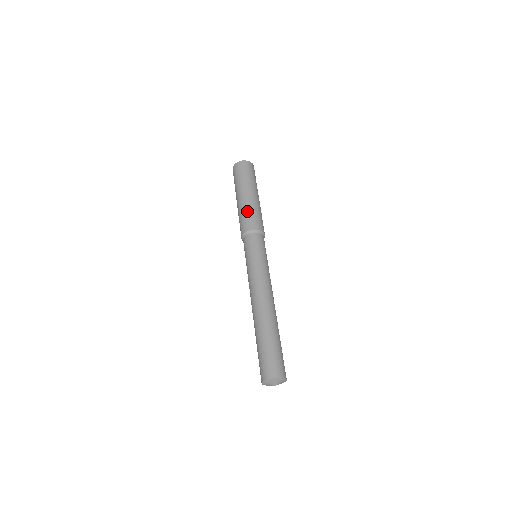
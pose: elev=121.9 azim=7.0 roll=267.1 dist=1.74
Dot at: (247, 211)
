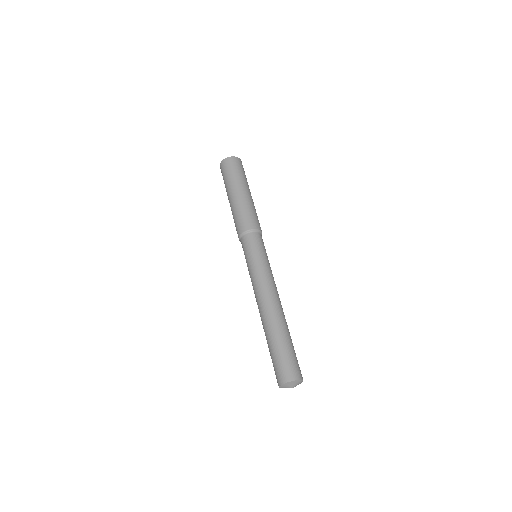
Dot at: (235, 215)
